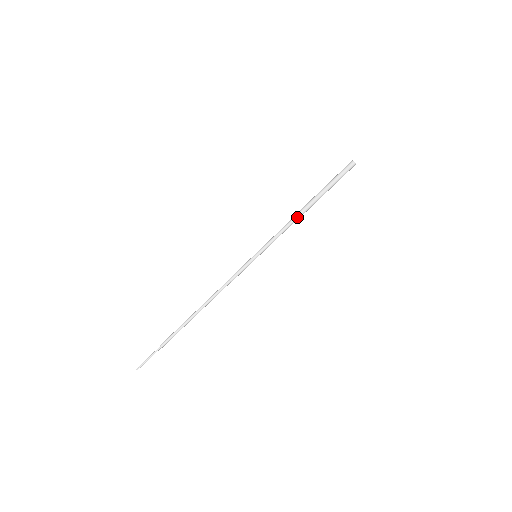
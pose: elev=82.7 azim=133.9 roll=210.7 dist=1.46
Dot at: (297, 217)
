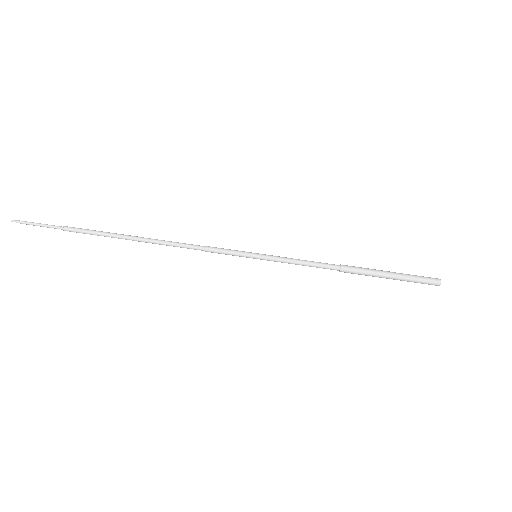
Dot at: (335, 266)
